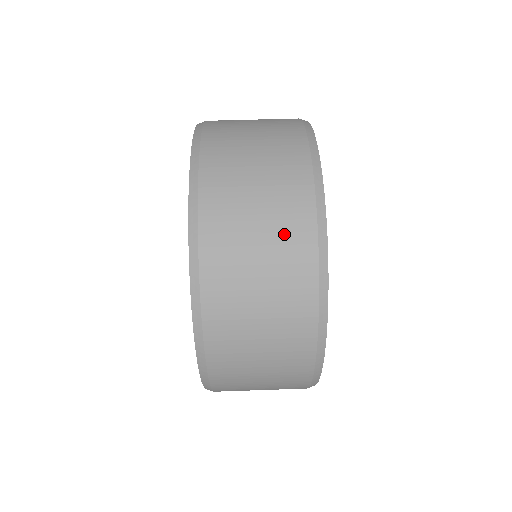
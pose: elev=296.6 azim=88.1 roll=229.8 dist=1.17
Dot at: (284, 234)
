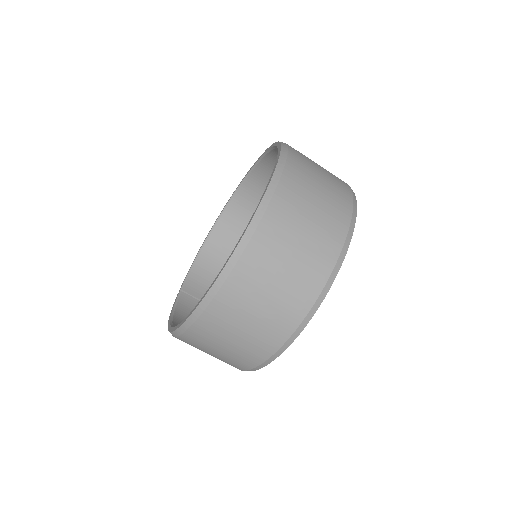
Dot at: (288, 300)
